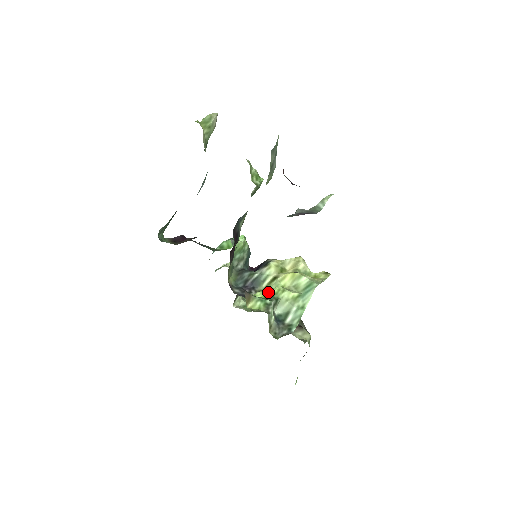
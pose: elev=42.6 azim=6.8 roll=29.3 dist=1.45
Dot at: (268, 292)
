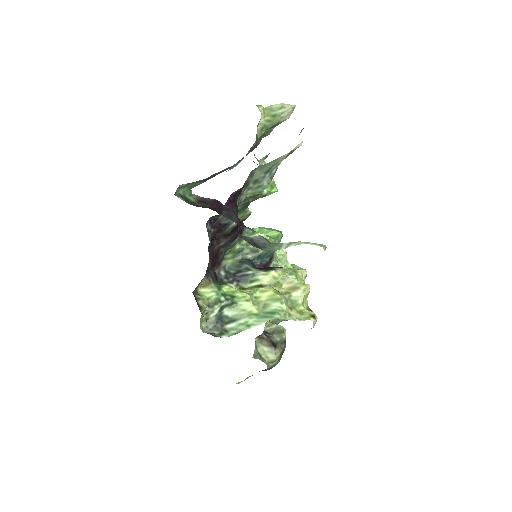
Dot at: (234, 292)
